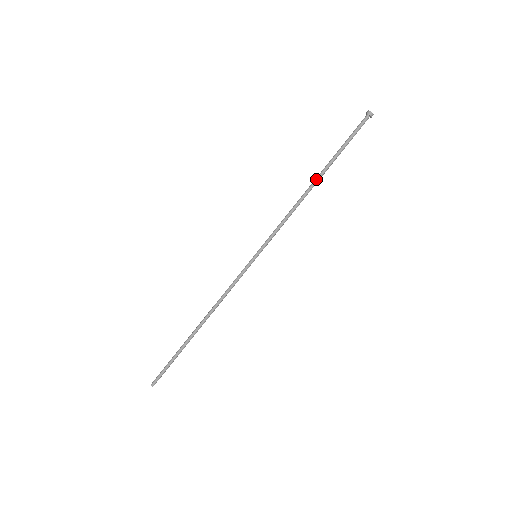
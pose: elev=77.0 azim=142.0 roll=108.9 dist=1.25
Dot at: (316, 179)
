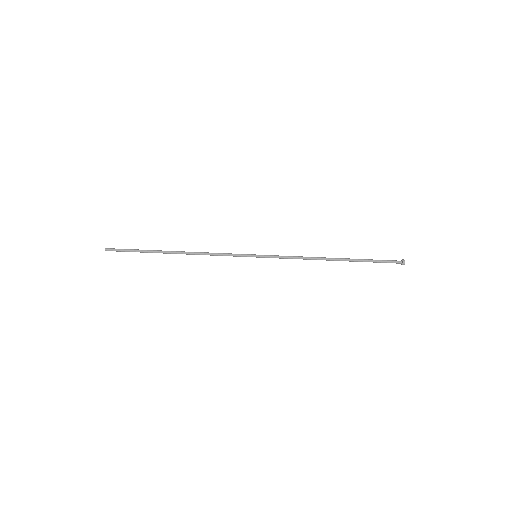
Dot at: (337, 259)
